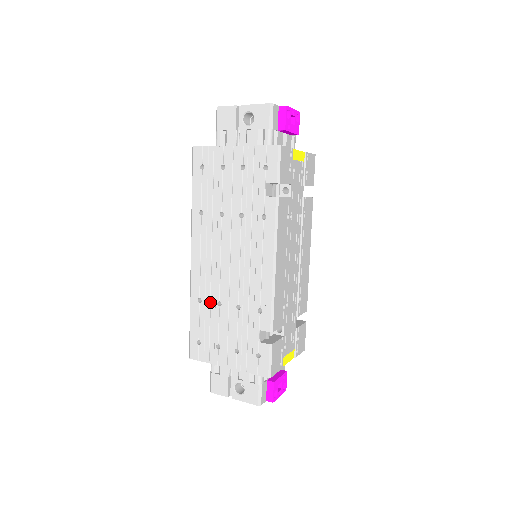
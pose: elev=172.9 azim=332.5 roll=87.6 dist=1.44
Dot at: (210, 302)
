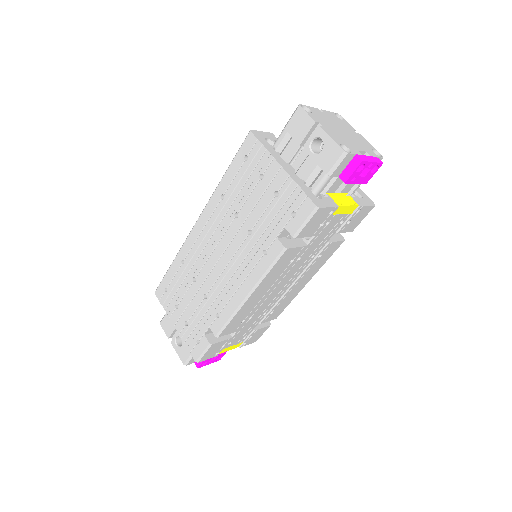
Dot at: (189, 271)
